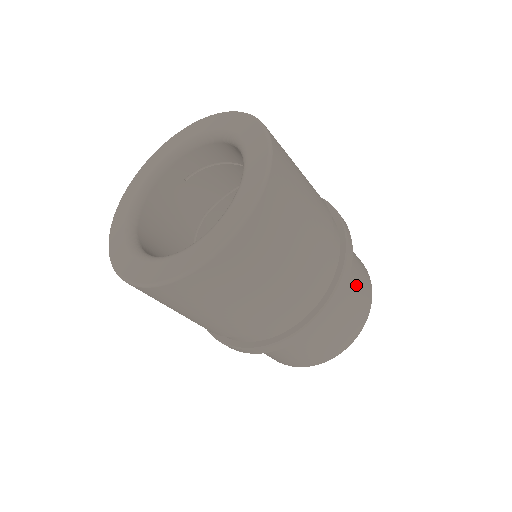
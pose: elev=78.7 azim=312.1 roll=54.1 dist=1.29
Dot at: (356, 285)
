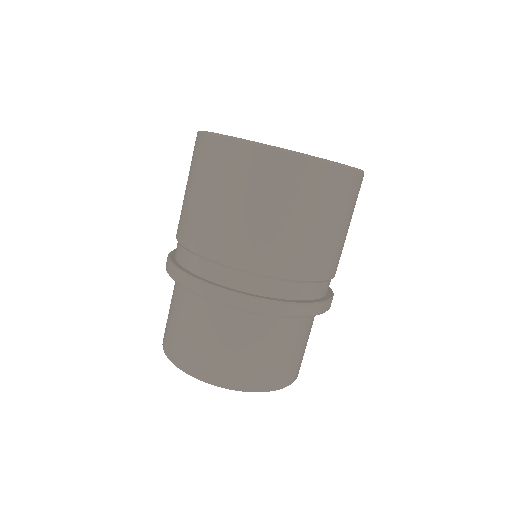
Dot at: (294, 349)
